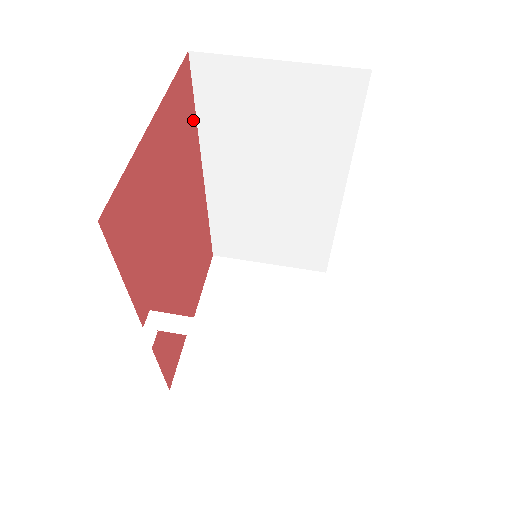
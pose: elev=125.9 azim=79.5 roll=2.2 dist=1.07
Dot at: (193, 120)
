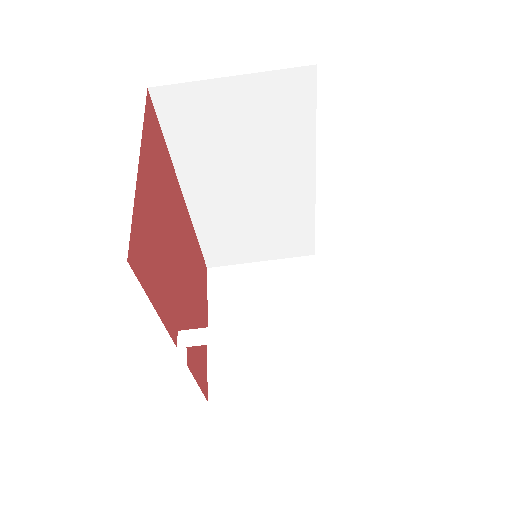
Dot at: (165, 149)
